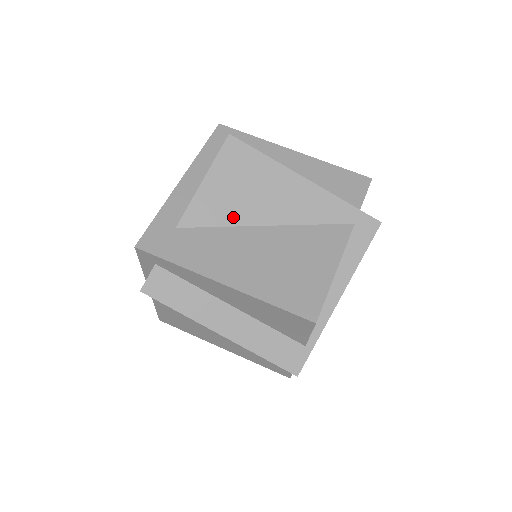
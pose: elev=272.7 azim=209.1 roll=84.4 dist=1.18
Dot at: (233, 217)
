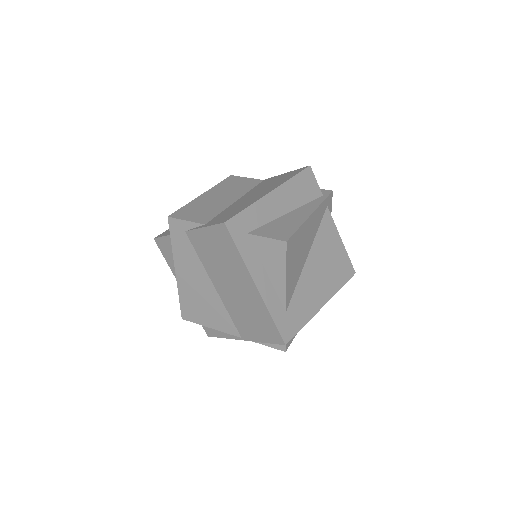
Dot at: (299, 273)
